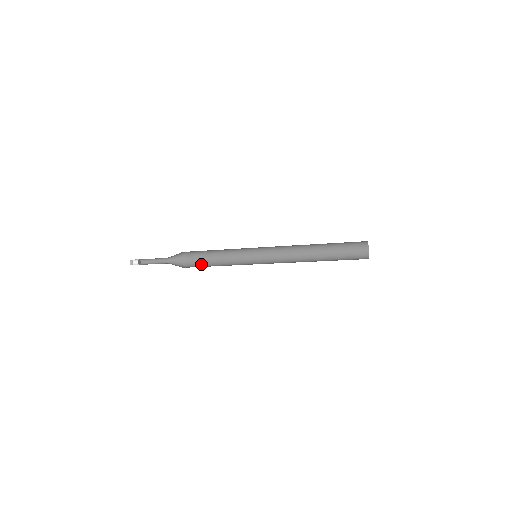
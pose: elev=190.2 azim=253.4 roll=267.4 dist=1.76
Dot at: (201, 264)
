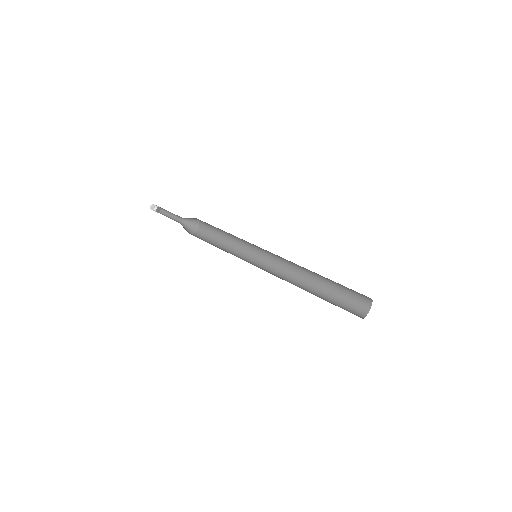
Dot at: (212, 231)
